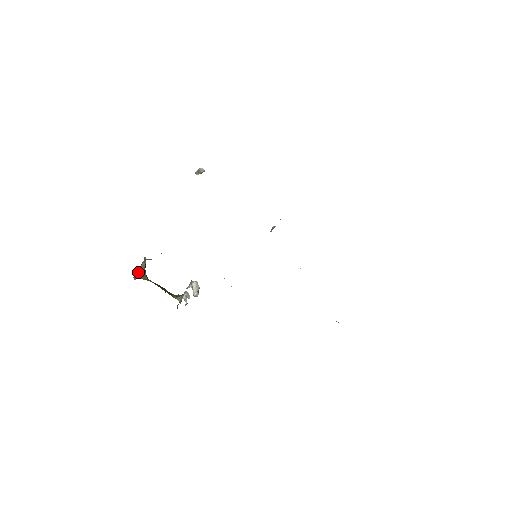
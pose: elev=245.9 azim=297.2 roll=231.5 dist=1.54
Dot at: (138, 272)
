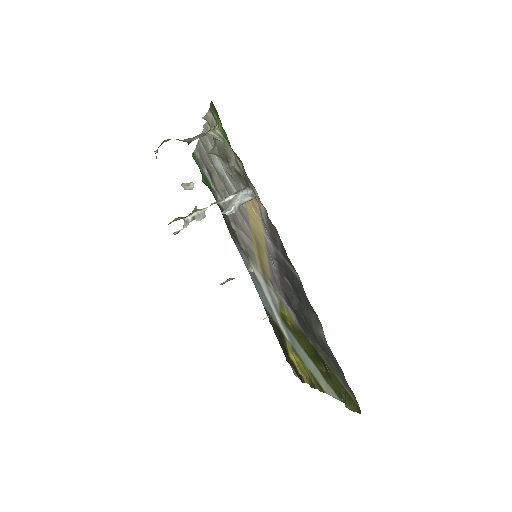
Dot at: occluded
